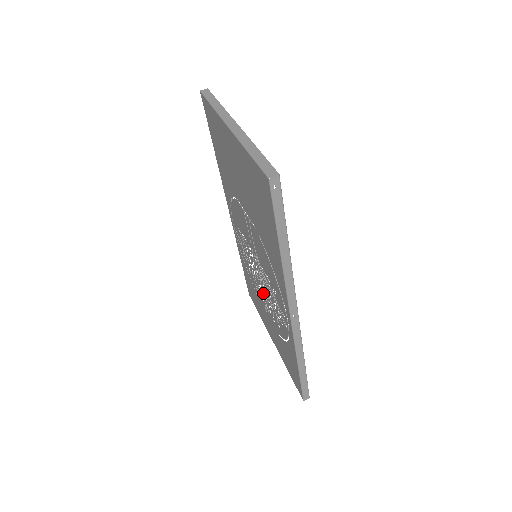
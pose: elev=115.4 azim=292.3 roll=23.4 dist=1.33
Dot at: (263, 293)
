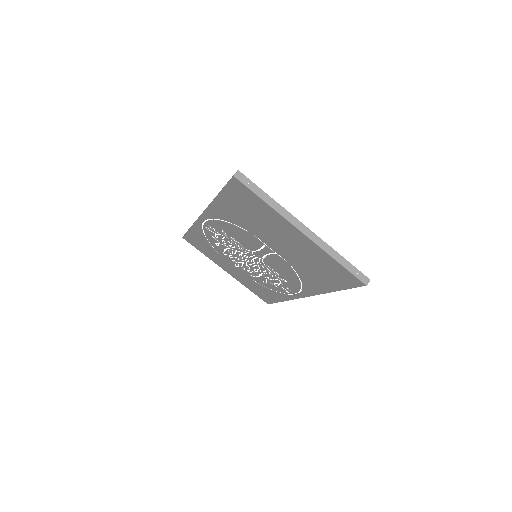
Dot at: (244, 264)
